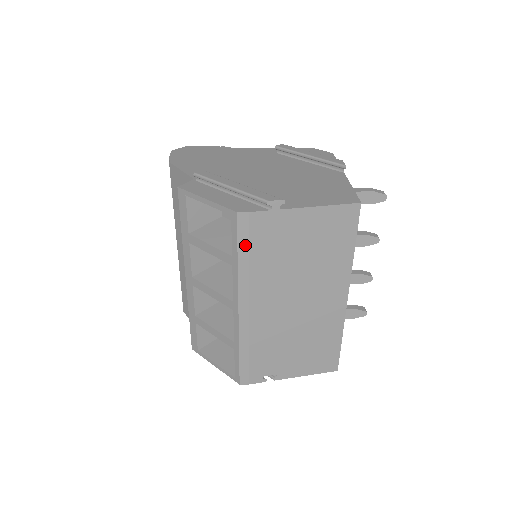
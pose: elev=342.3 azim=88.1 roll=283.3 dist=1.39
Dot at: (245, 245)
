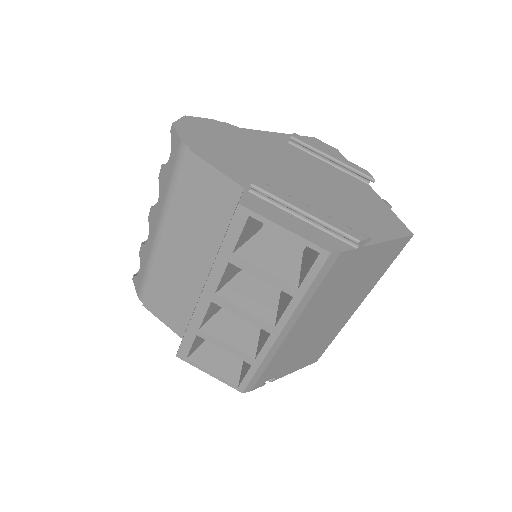
Dot at: (320, 280)
